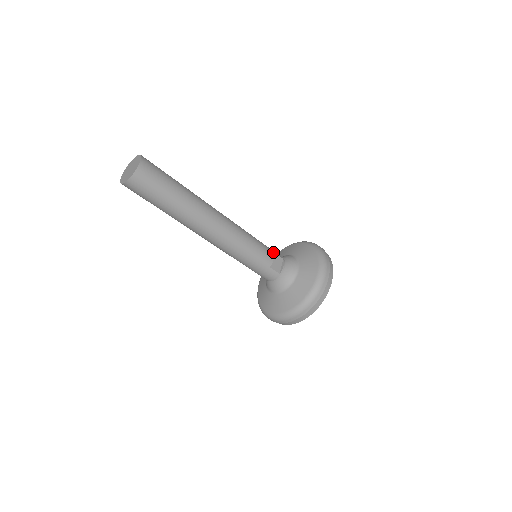
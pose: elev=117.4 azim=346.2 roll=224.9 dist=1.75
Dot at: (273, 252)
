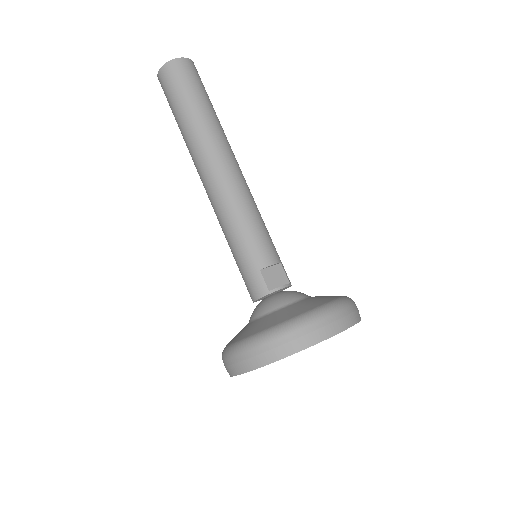
Dot at: (280, 261)
